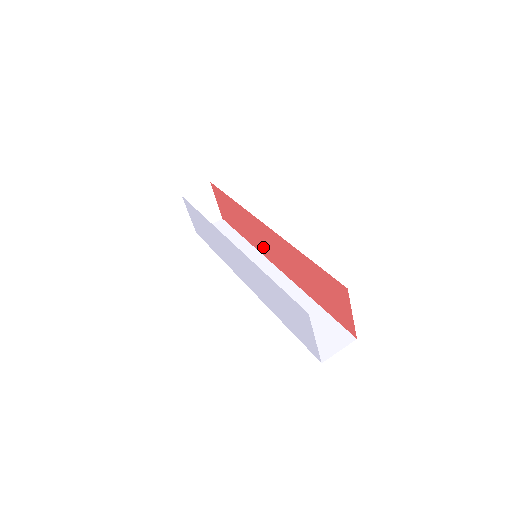
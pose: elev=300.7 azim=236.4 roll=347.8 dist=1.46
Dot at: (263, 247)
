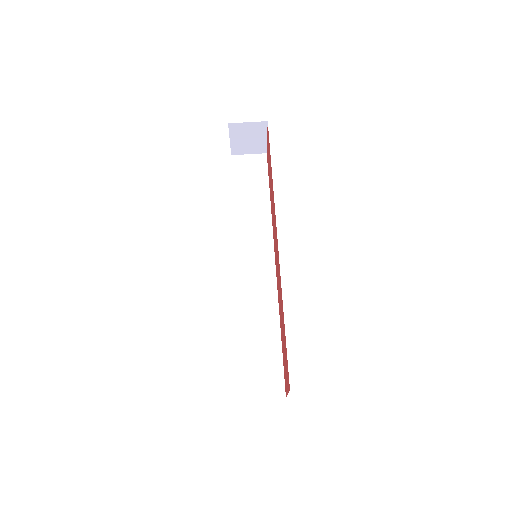
Dot at: (274, 238)
